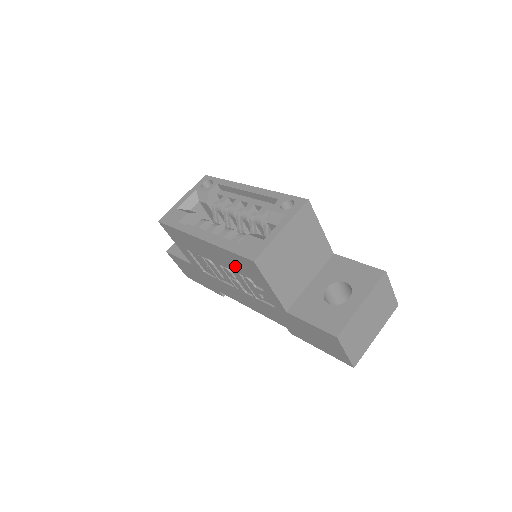
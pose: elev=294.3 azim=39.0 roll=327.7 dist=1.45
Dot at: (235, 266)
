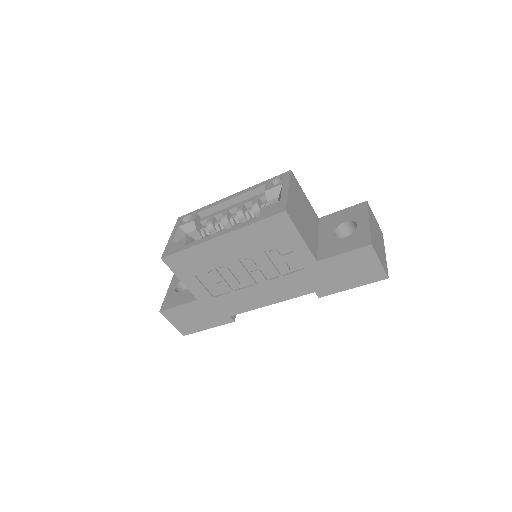
Dot at: (260, 242)
